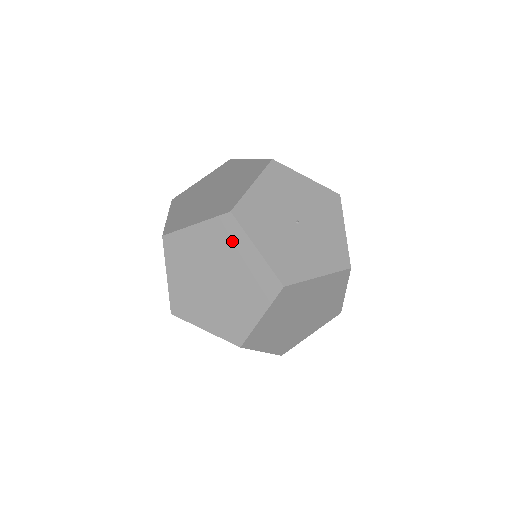
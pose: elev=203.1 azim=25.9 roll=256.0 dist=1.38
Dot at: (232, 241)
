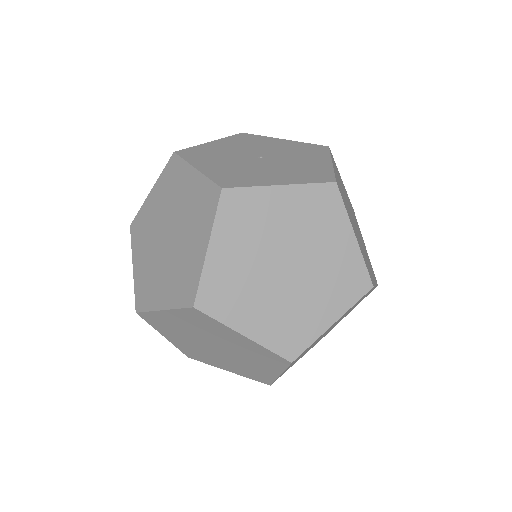
Dot at: (177, 180)
